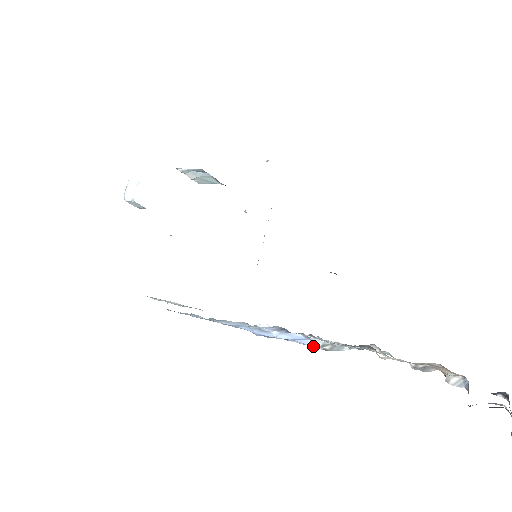
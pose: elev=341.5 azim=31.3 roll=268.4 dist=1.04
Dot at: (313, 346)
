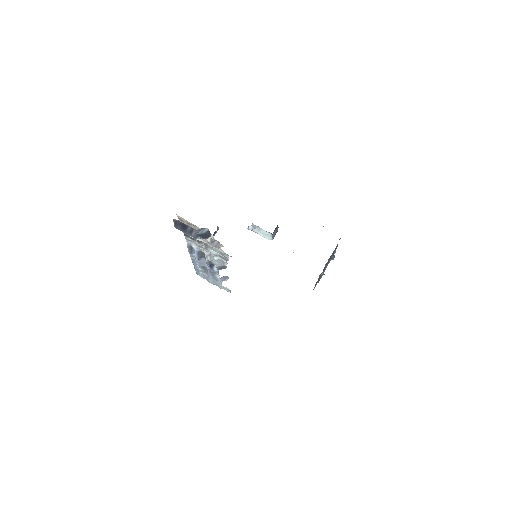
Dot at: (218, 268)
